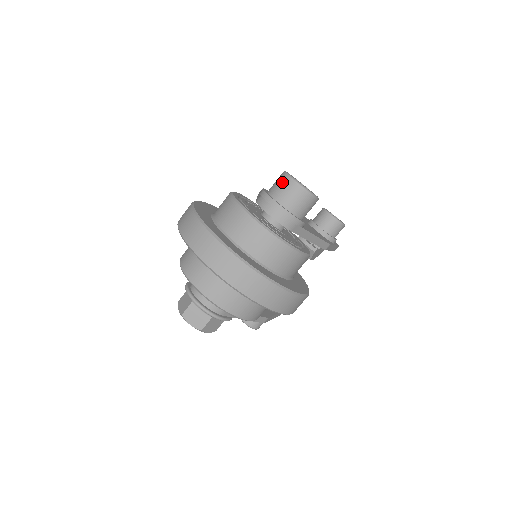
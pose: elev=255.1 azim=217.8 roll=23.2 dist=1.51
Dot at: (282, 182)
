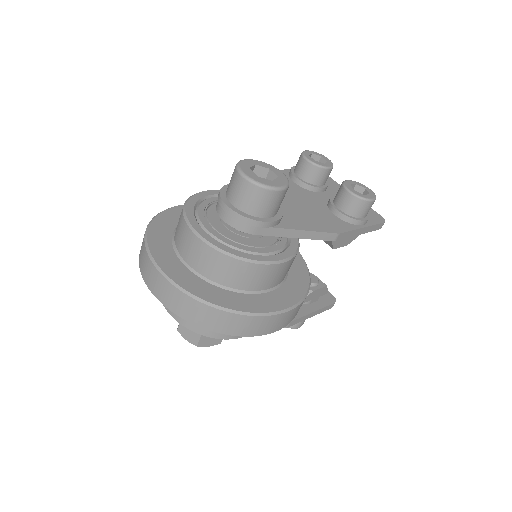
Dot at: (232, 177)
